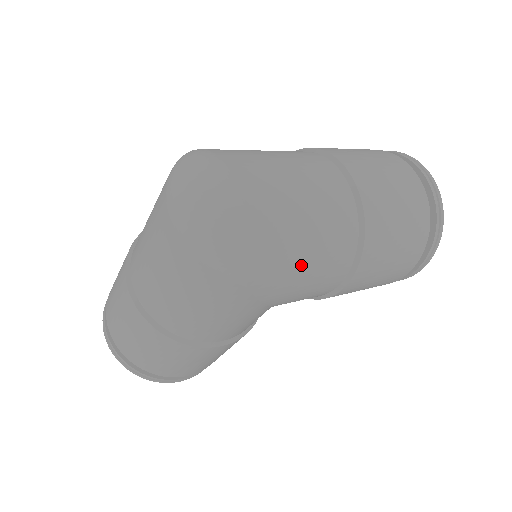
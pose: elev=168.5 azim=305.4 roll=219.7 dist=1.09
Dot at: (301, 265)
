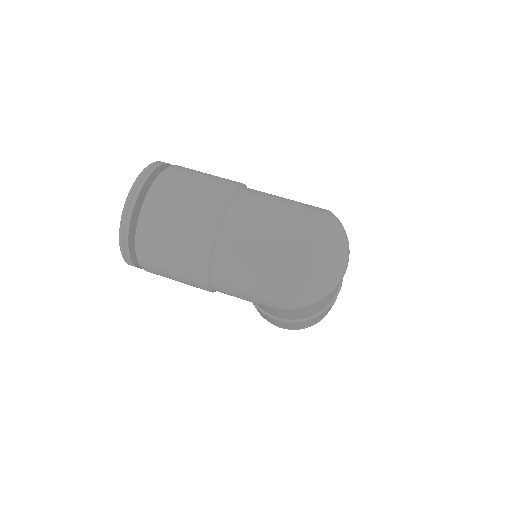
Dot at: (307, 312)
